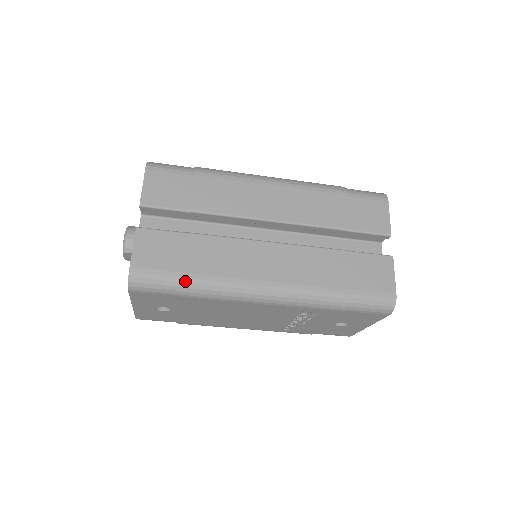
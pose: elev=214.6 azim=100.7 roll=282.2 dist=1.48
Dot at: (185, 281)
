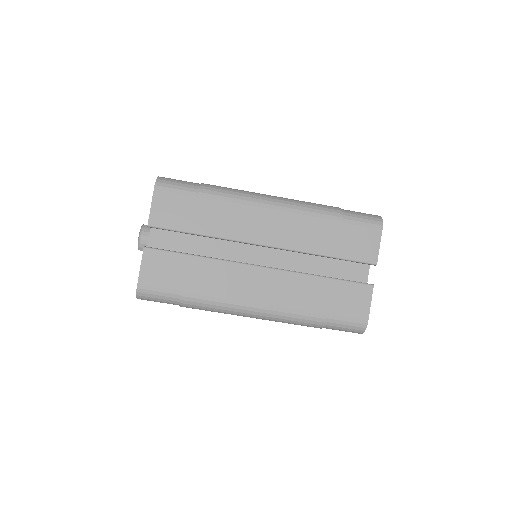
Dot at: (183, 299)
